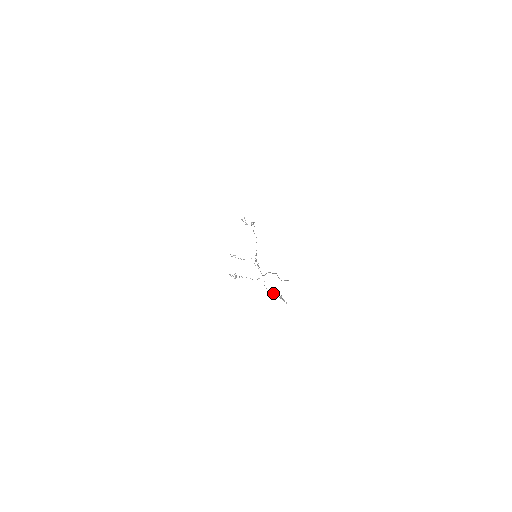
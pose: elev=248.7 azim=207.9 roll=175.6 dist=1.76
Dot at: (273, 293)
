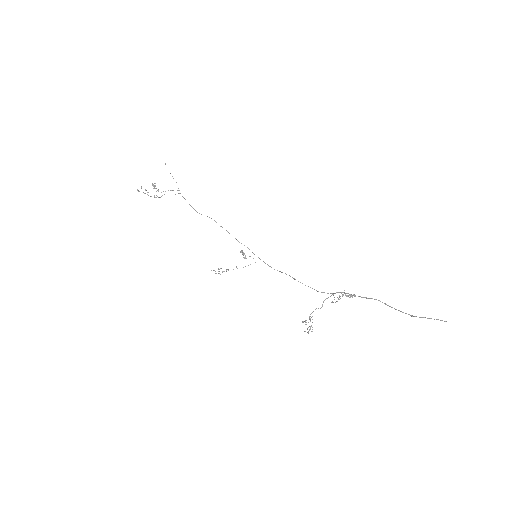
Dot at: (338, 299)
